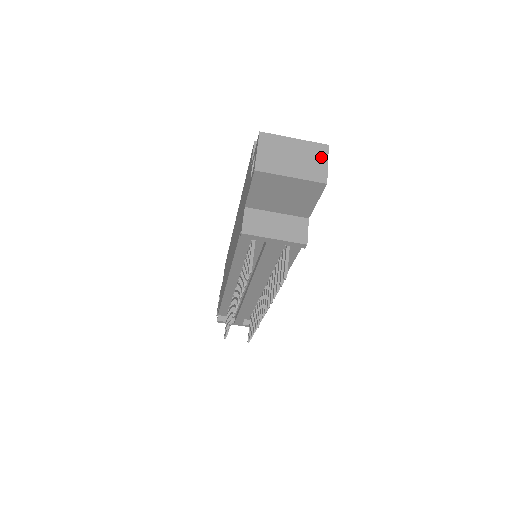
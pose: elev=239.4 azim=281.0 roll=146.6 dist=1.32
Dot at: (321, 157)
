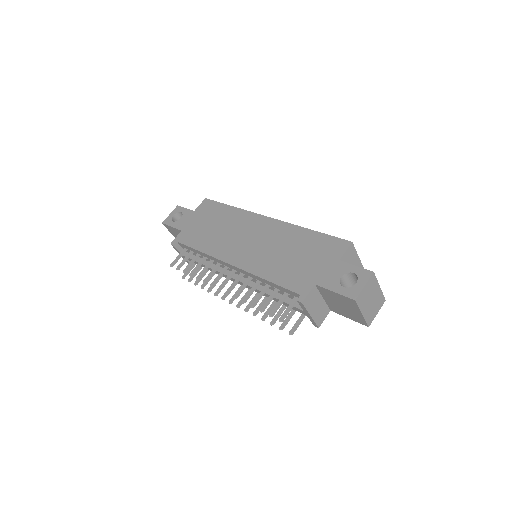
Dot at: (379, 307)
